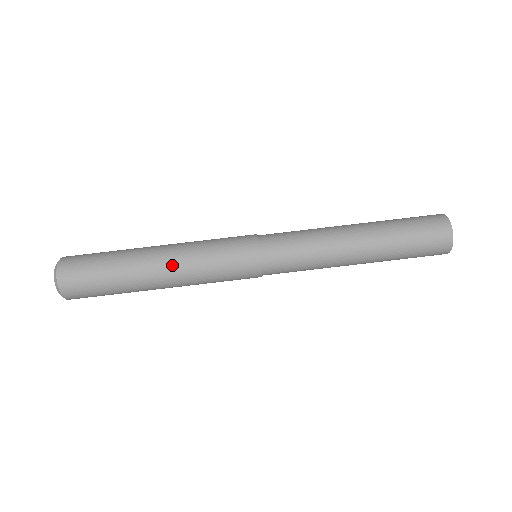
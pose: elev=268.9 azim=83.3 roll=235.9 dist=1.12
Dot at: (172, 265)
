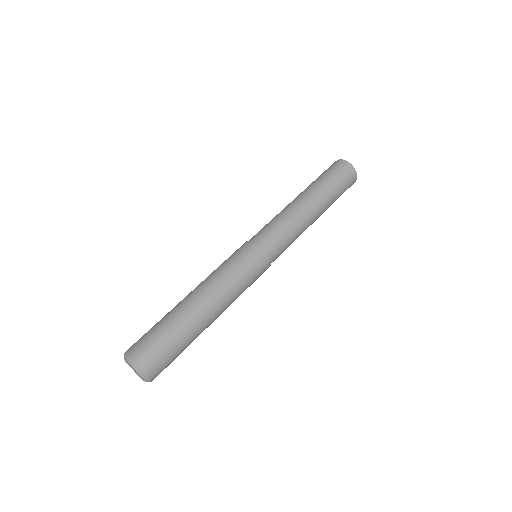
Dot at: (205, 288)
